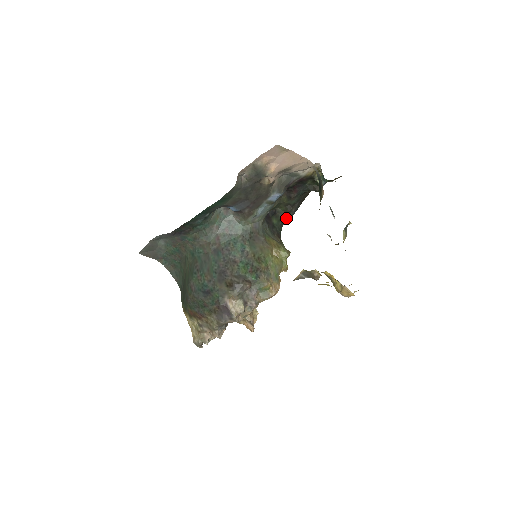
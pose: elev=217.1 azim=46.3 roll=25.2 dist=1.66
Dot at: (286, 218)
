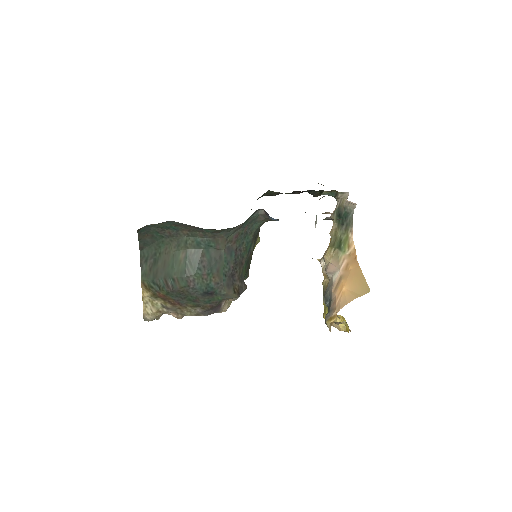
Dot at: occluded
